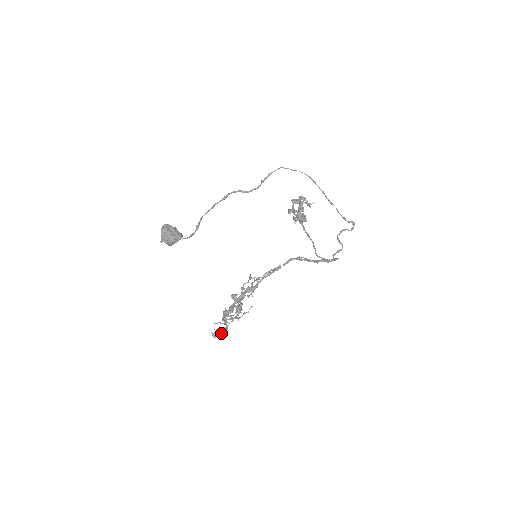
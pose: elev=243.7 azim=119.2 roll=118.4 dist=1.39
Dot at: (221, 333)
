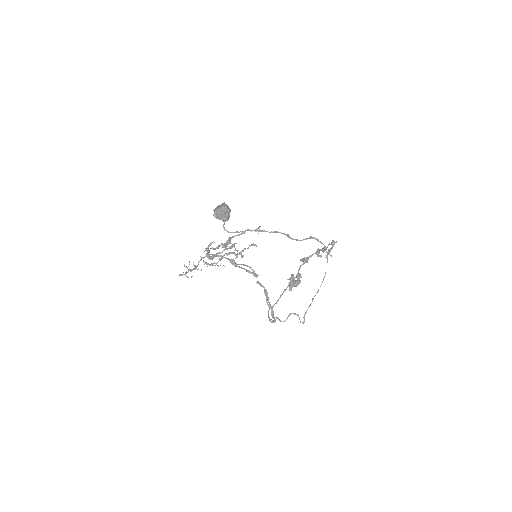
Dot at: occluded
